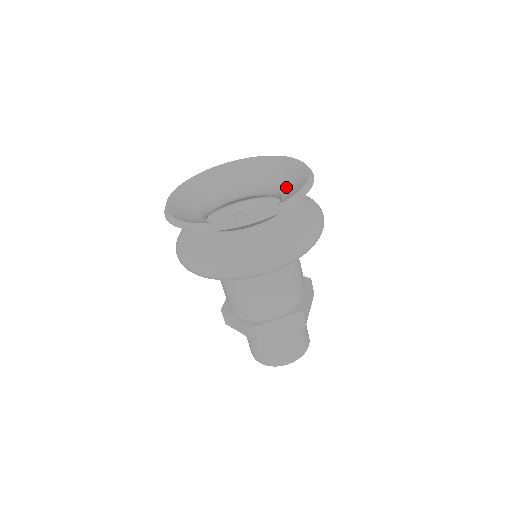
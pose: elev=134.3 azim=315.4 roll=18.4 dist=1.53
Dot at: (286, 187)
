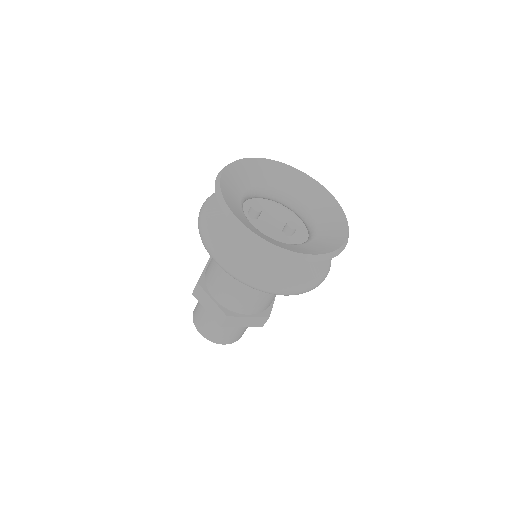
Dot at: (320, 221)
